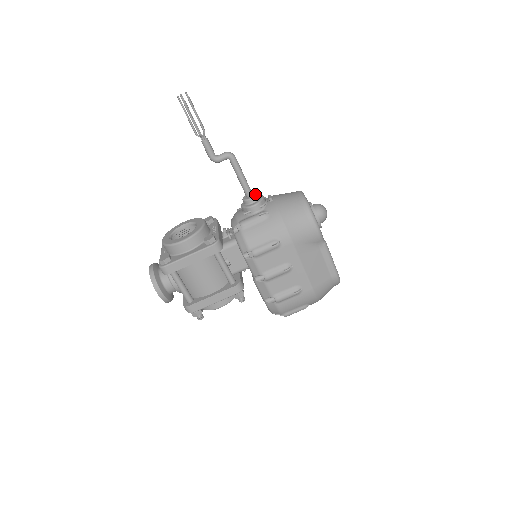
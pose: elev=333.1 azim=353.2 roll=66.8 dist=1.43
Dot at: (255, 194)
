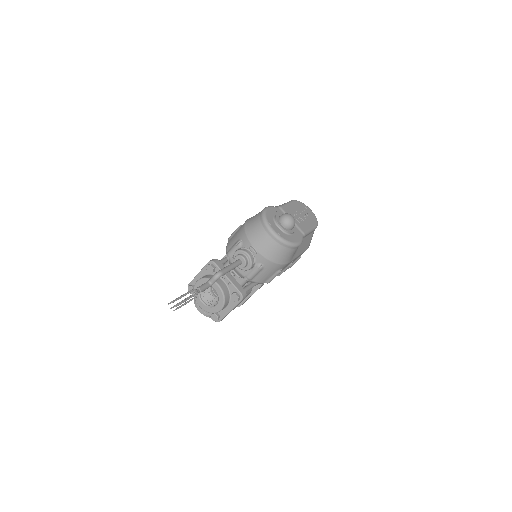
Dot at: (244, 262)
